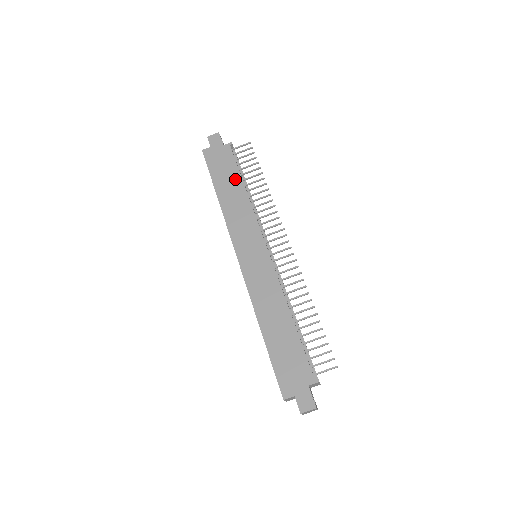
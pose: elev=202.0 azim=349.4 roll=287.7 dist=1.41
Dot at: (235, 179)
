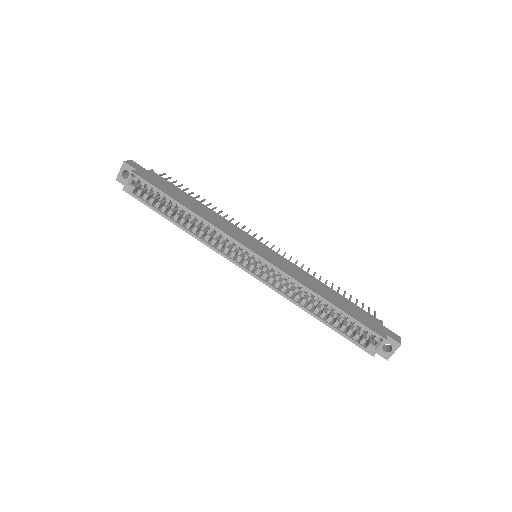
Dot at: (187, 196)
